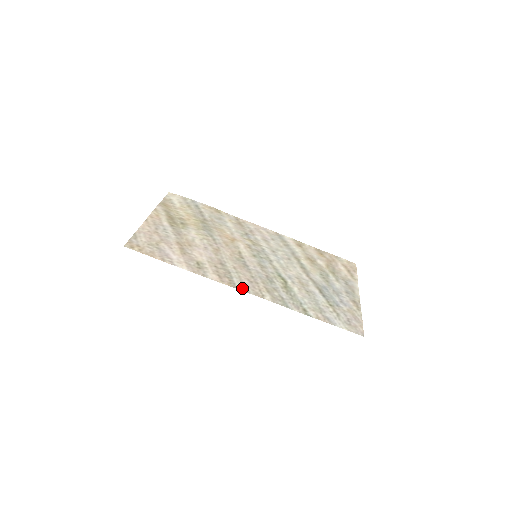
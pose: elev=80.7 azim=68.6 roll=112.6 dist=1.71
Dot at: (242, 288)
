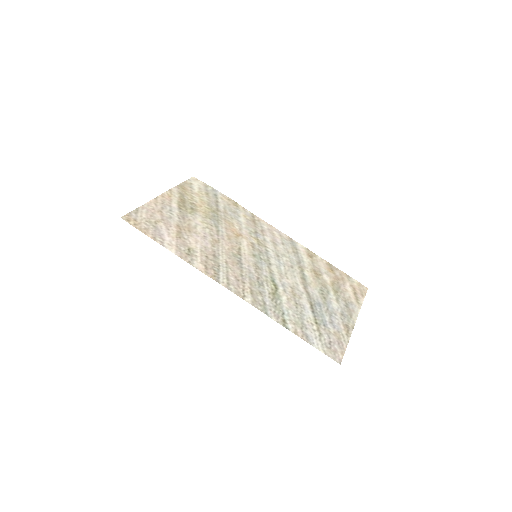
Dot at: (225, 284)
